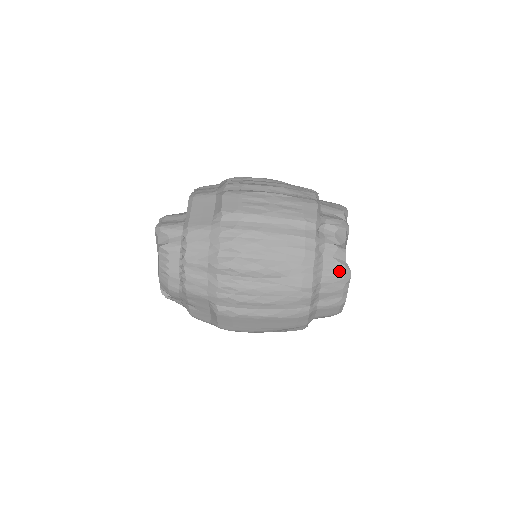
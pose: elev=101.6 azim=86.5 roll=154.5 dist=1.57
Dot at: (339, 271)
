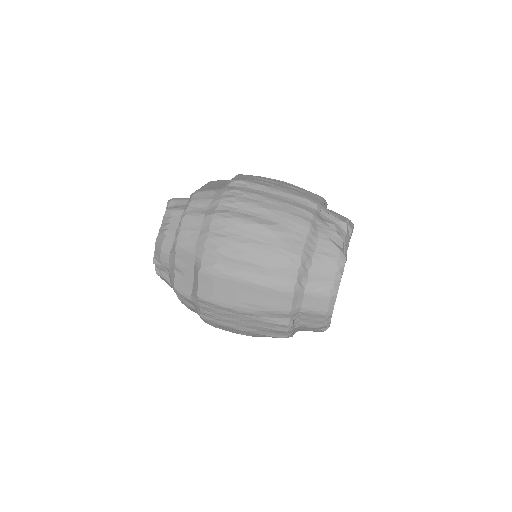
Dot at: (333, 253)
